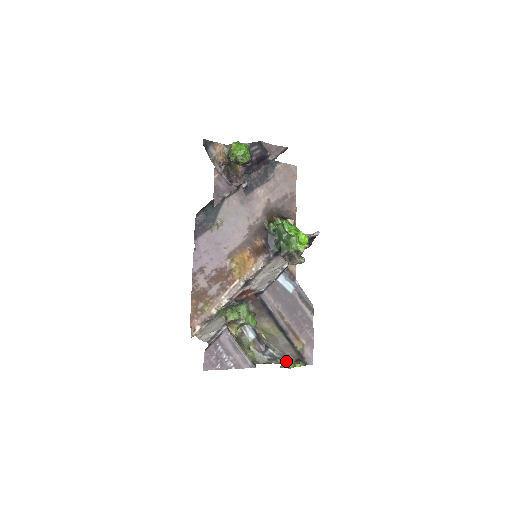
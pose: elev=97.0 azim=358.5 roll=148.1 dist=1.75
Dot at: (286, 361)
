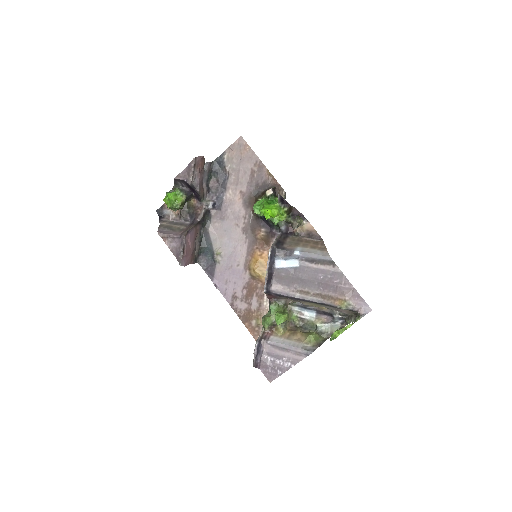
Dot at: occluded
